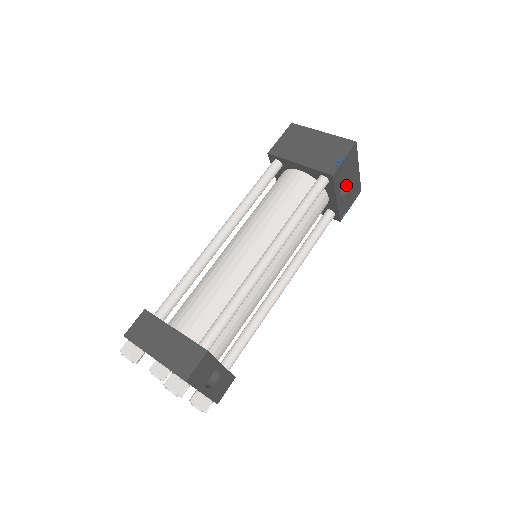
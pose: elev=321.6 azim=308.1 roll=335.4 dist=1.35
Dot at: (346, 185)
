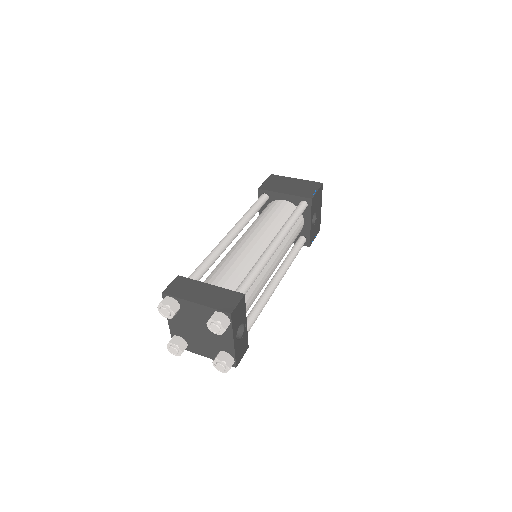
Dot at: (314, 217)
